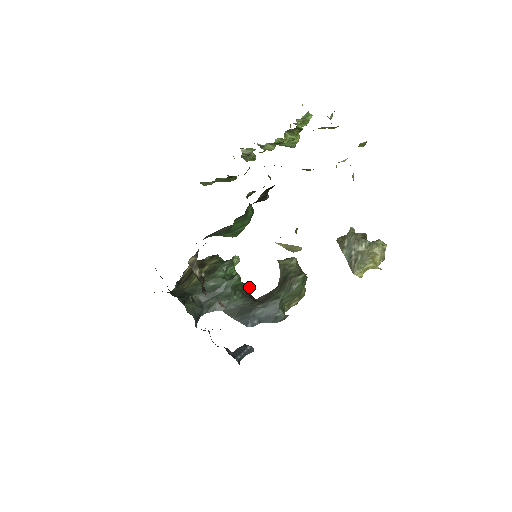
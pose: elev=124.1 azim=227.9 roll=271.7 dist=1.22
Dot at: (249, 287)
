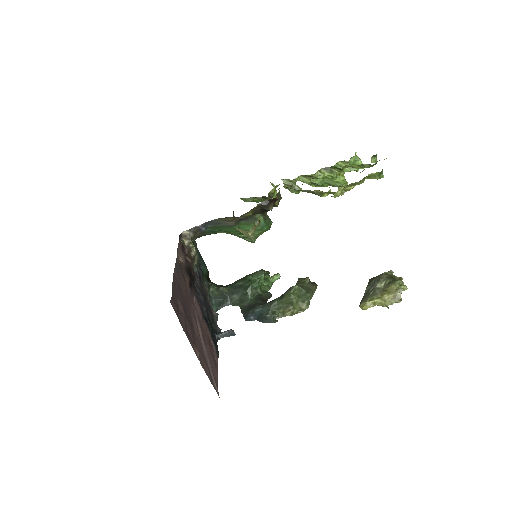
Dot at: (270, 296)
